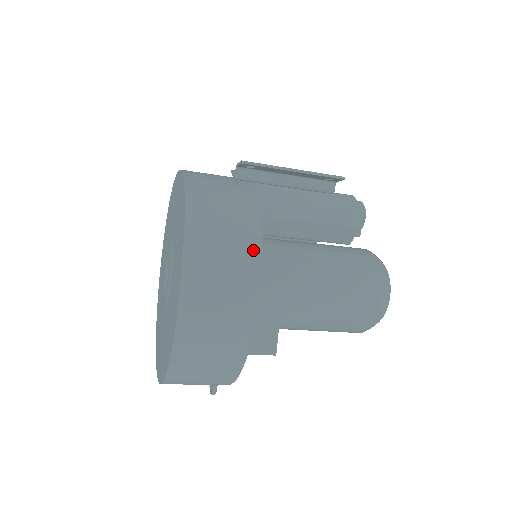
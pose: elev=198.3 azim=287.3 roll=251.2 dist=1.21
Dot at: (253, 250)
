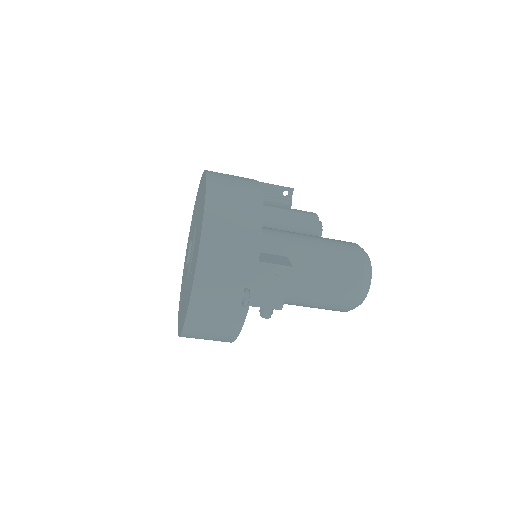
Dot at: occluded
